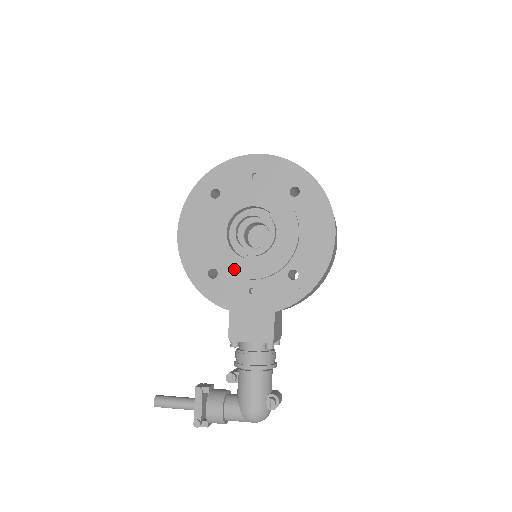
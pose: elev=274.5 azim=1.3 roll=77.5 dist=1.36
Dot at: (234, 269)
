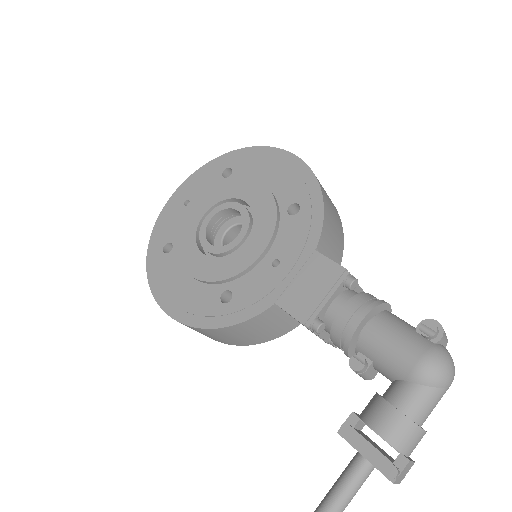
Dot at: (239, 266)
